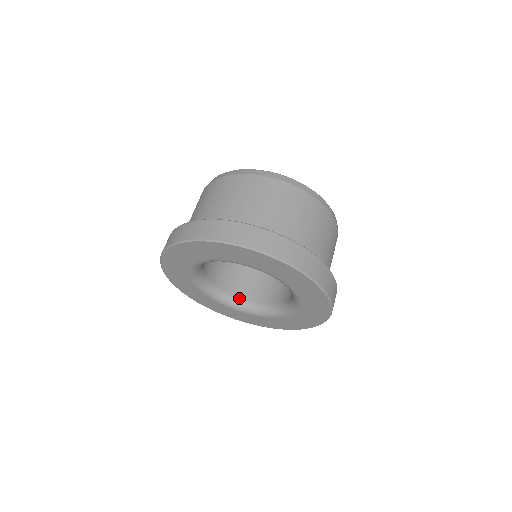
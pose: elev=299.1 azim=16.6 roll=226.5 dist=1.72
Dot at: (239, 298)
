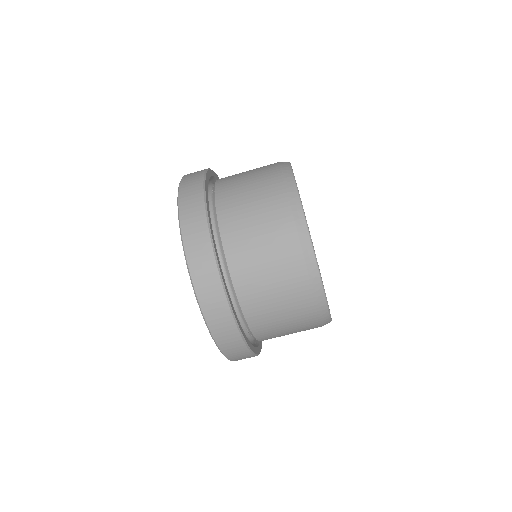
Dot at: occluded
